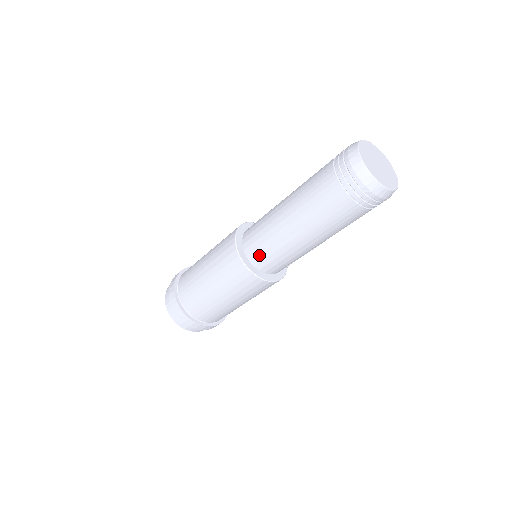
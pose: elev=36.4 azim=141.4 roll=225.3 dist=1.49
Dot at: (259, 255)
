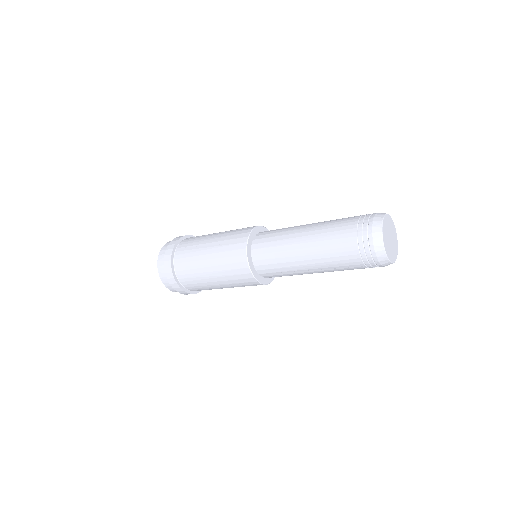
Dot at: (269, 273)
